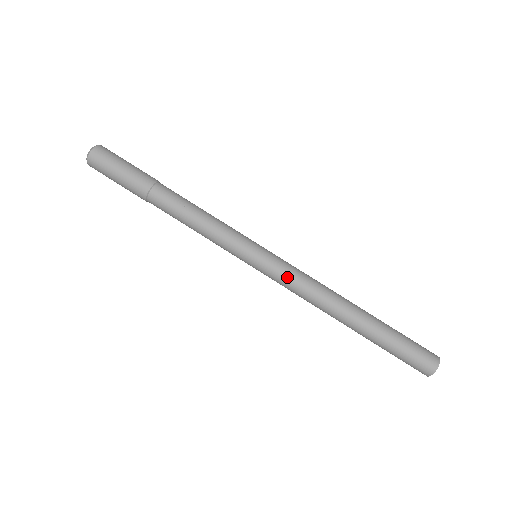
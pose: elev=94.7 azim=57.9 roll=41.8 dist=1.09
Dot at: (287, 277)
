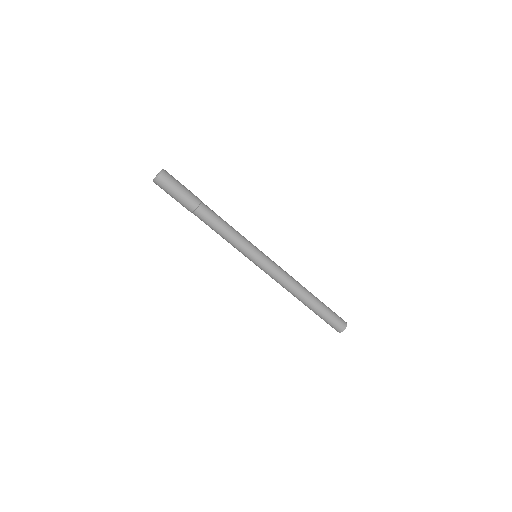
Dot at: (269, 275)
